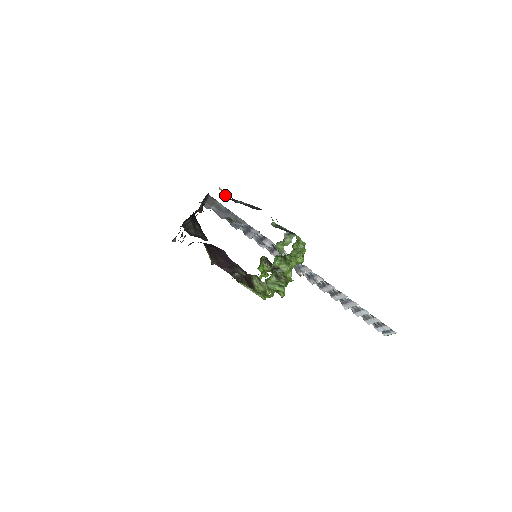
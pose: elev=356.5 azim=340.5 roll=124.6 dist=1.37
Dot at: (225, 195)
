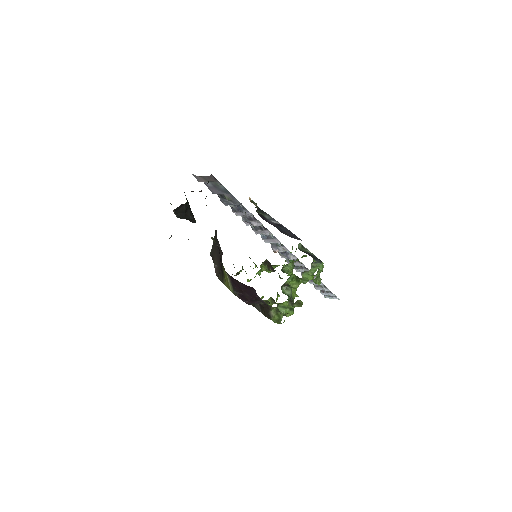
Dot at: occluded
